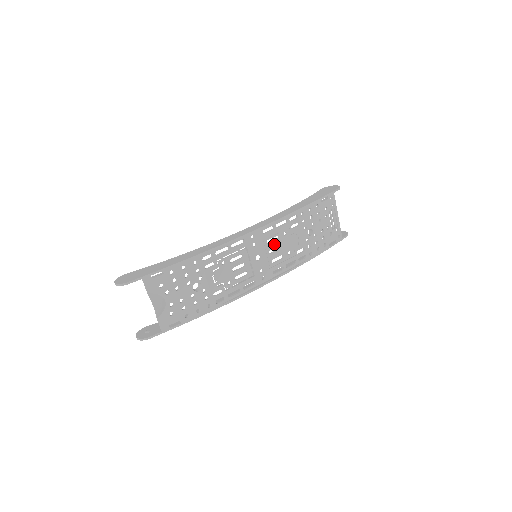
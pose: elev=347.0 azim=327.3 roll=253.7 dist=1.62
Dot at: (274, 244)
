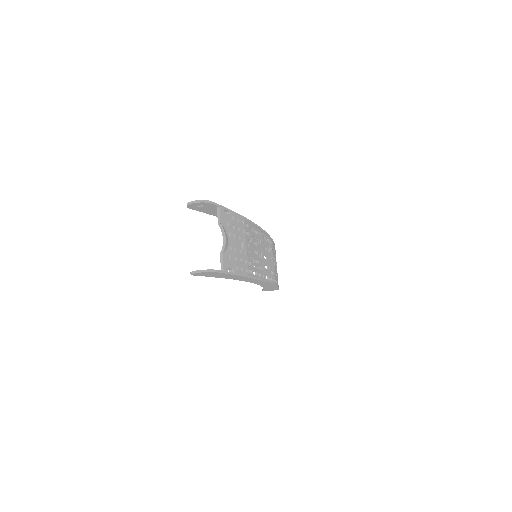
Dot at: (265, 252)
